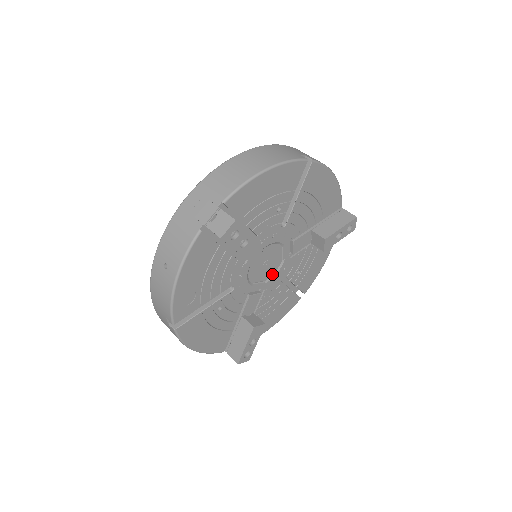
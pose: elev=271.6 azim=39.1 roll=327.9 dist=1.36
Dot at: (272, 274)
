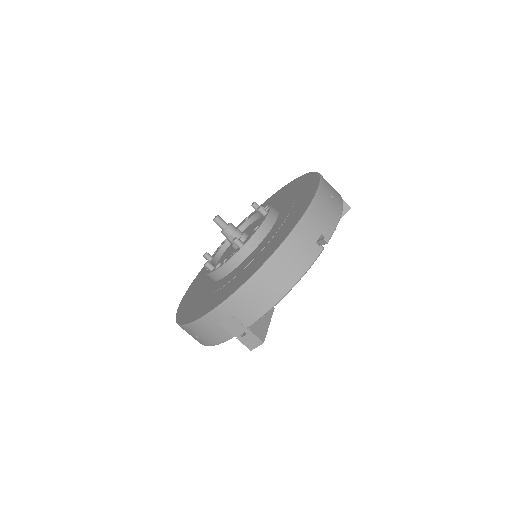
Dot at: occluded
